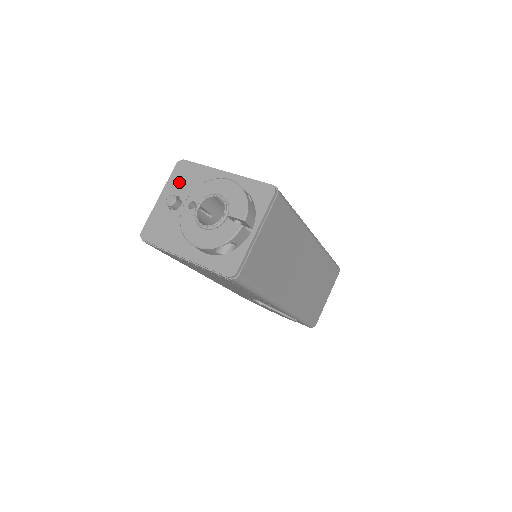
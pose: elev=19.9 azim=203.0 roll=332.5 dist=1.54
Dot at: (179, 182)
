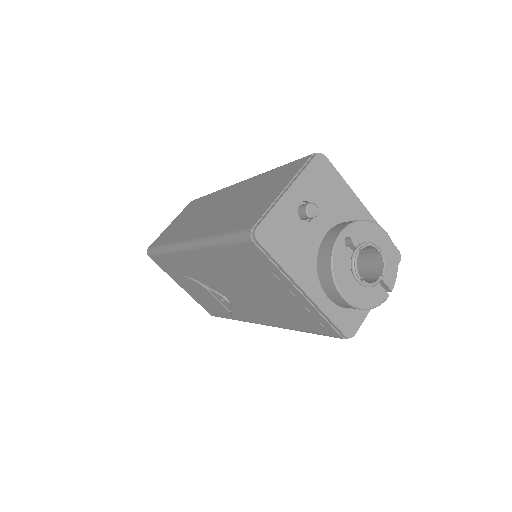
Dot at: (316, 184)
